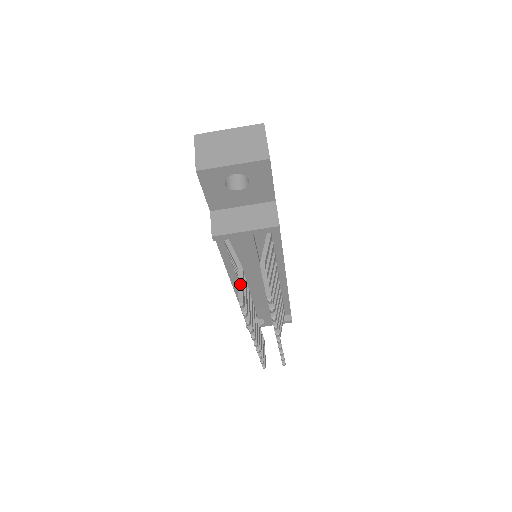
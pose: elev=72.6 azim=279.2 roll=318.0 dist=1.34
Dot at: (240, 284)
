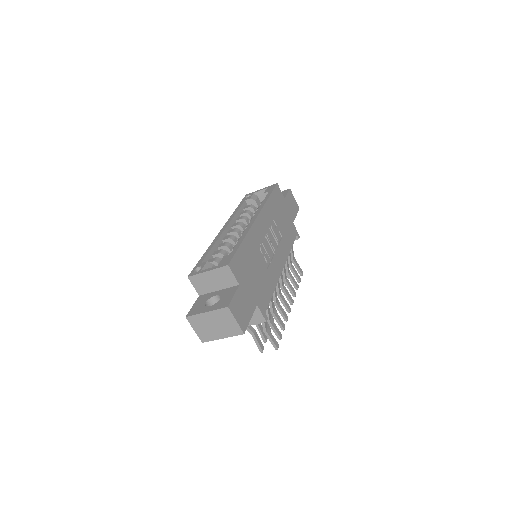
Dot at: (256, 343)
